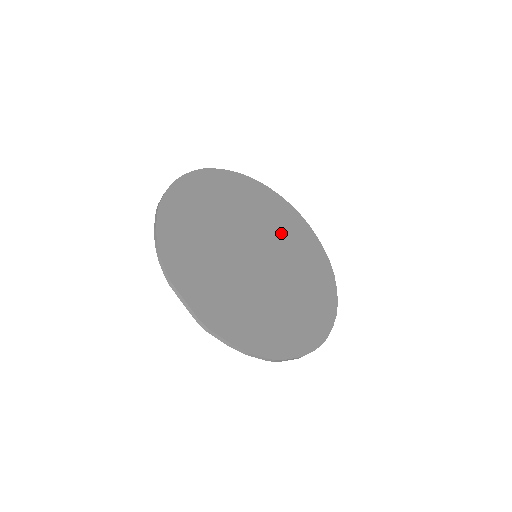
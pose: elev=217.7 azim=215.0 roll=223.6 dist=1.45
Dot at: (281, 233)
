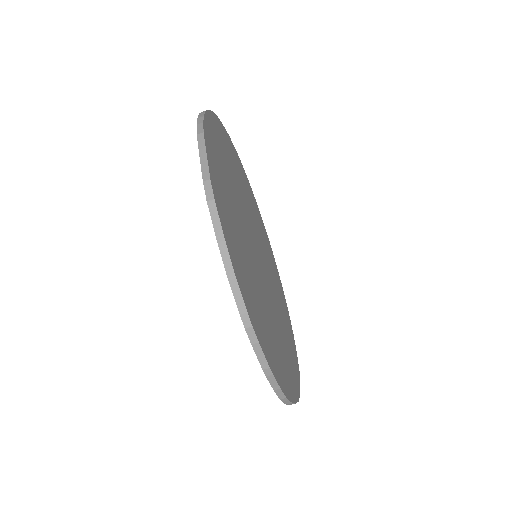
Dot at: (274, 282)
